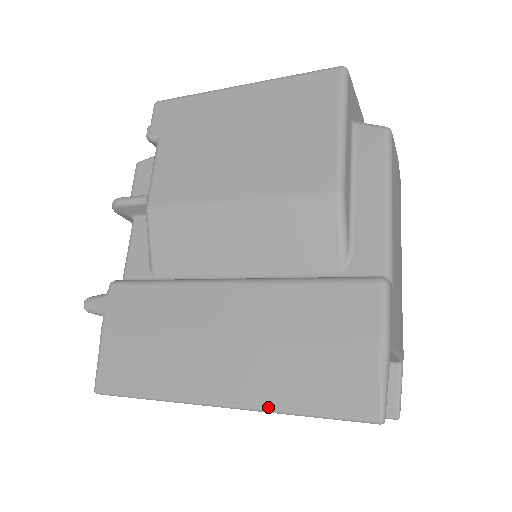
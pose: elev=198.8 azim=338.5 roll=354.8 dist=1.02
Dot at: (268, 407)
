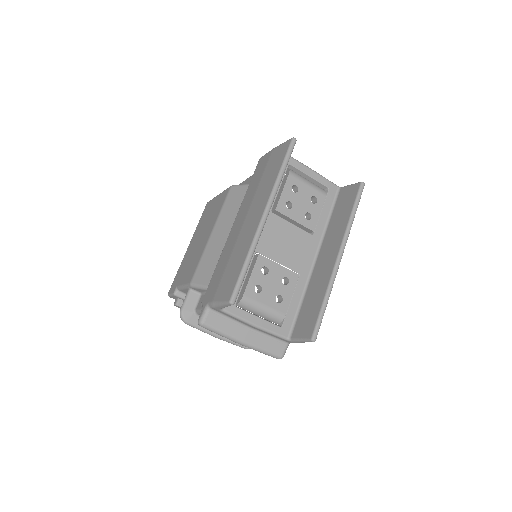
Dot at: (272, 188)
